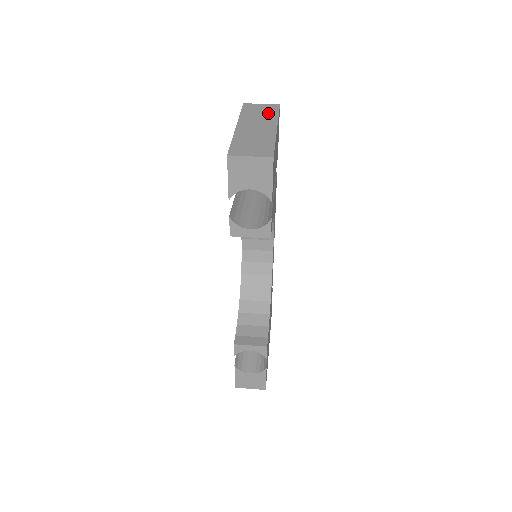
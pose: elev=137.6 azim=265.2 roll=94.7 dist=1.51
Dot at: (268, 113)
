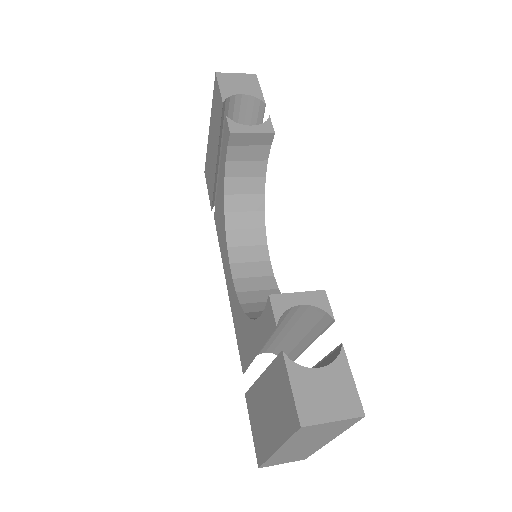
Dot at: occluded
